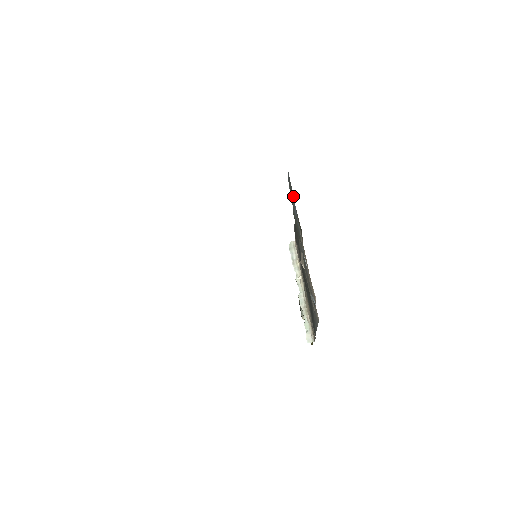
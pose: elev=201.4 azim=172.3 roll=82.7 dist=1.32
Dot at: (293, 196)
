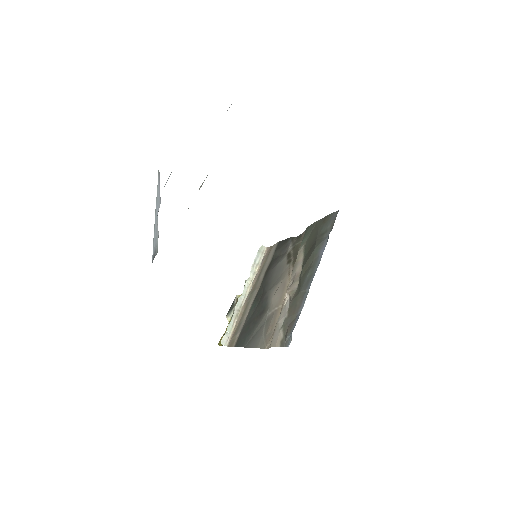
Dot at: (328, 236)
